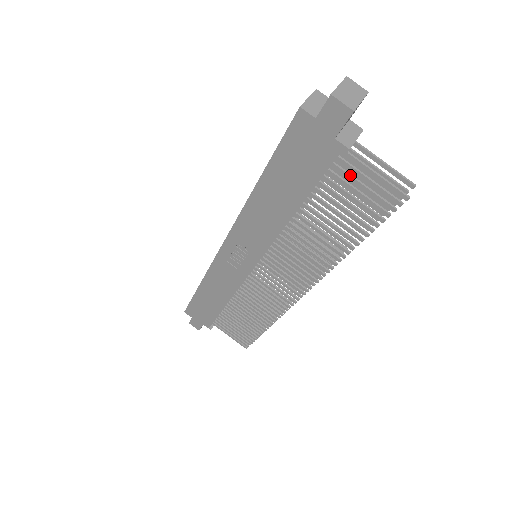
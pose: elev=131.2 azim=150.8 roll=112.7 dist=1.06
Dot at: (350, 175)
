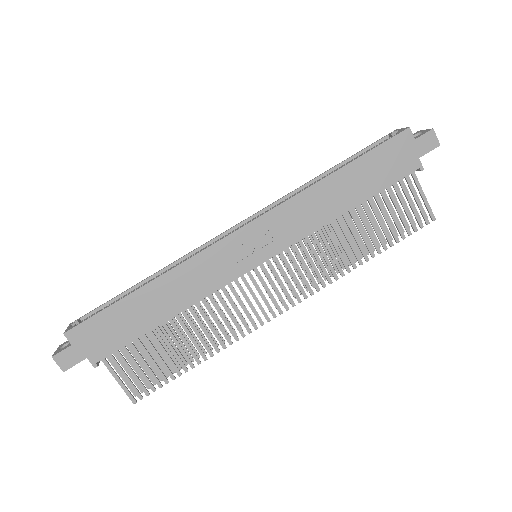
Dot at: (407, 191)
